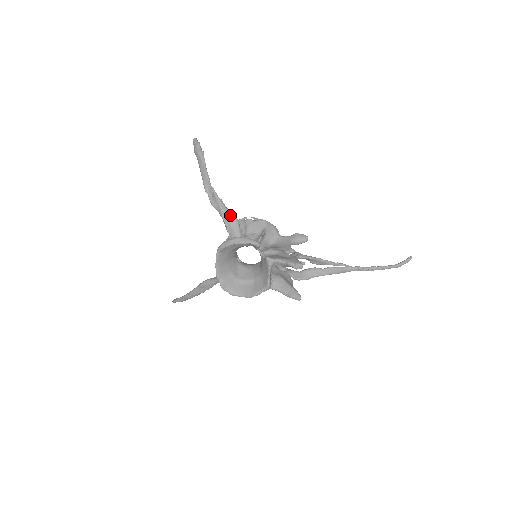
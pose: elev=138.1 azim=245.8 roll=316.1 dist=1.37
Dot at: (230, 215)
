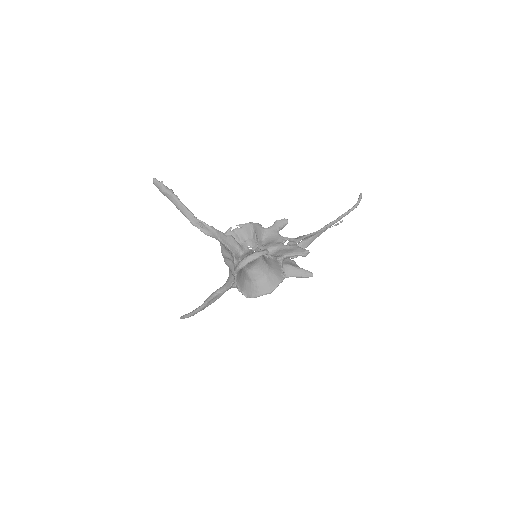
Dot at: (225, 236)
